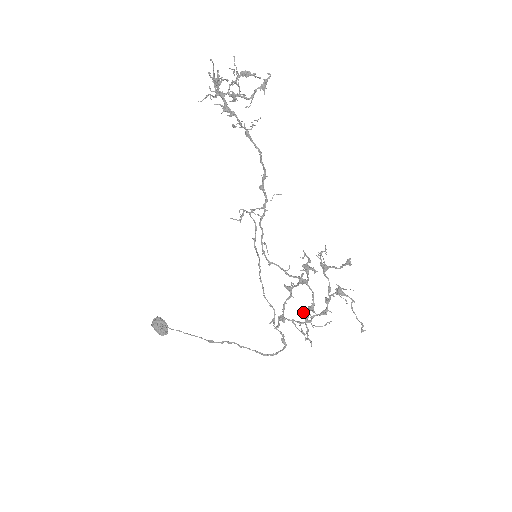
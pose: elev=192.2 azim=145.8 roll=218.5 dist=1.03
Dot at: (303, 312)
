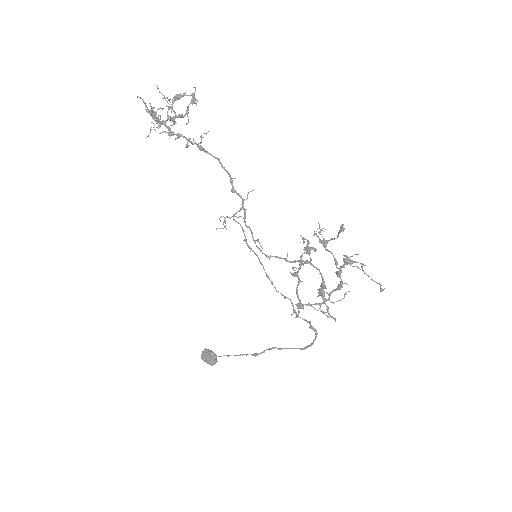
Dot at: (318, 293)
